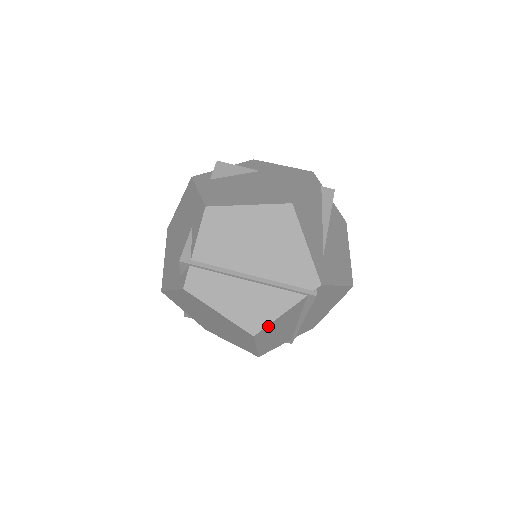
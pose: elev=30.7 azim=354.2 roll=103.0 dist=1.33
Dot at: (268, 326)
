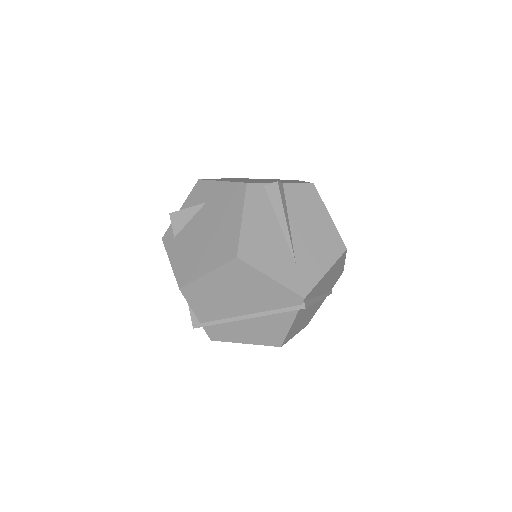
Dot at: (287, 336)
